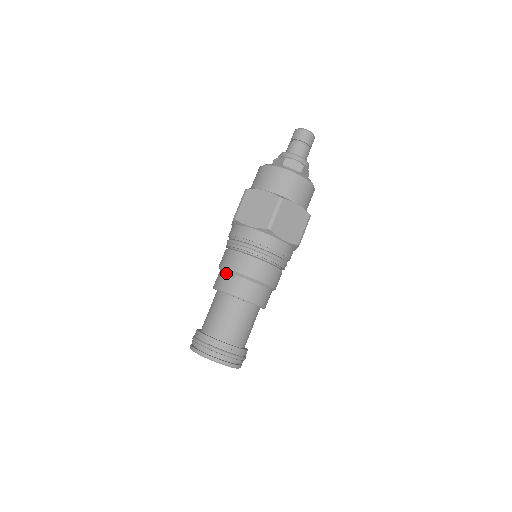
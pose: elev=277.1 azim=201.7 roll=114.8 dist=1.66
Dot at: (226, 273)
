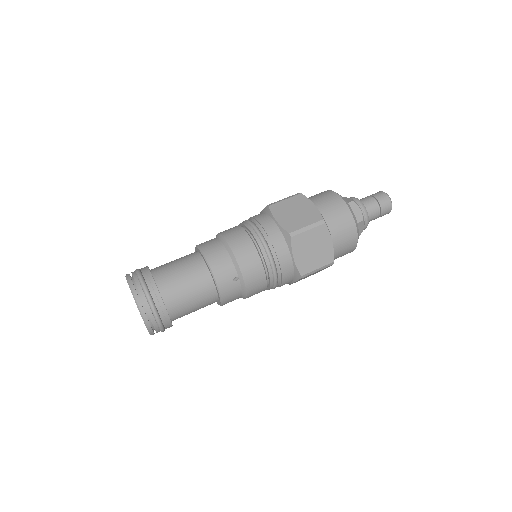
Dot at: occluded
